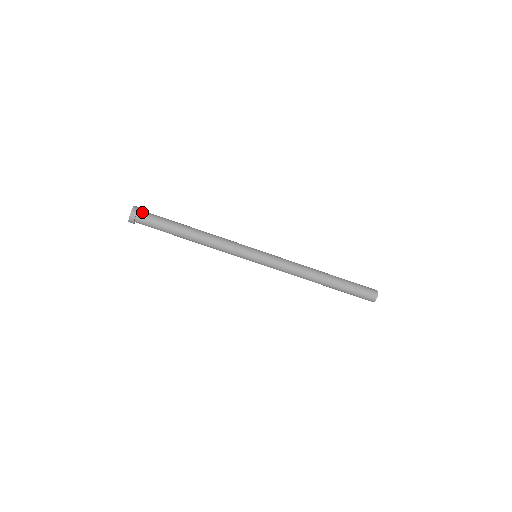
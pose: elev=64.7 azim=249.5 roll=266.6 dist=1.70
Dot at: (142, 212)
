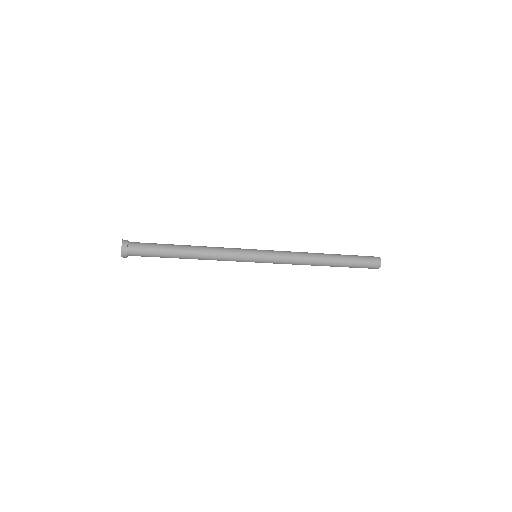
Dot at: (132, 254)
